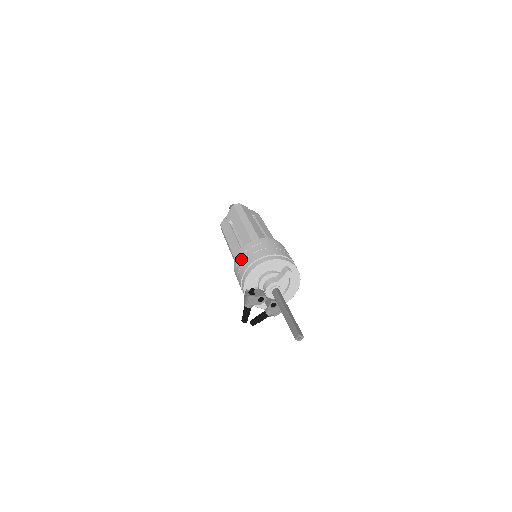
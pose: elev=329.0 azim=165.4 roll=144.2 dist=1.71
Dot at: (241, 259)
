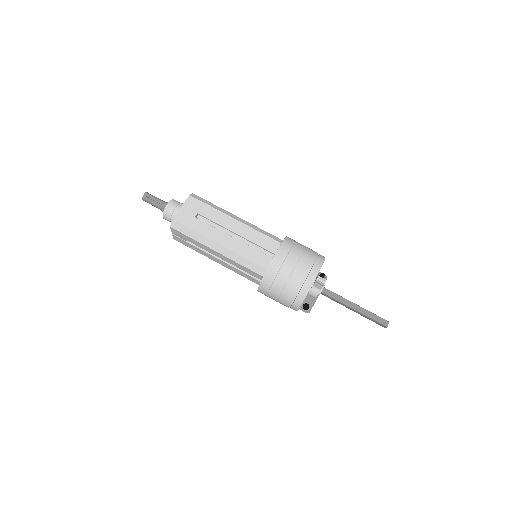
Dot at: (271, 298)
